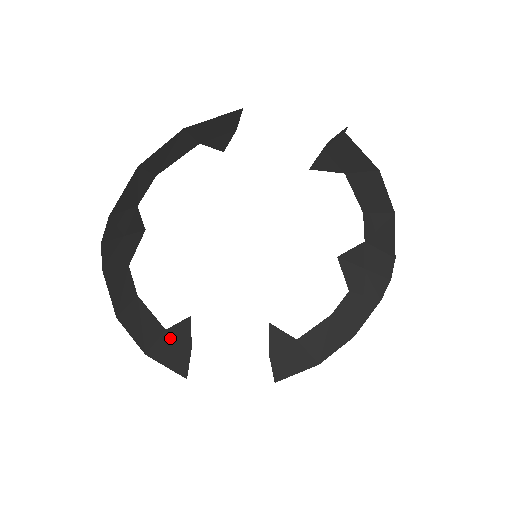
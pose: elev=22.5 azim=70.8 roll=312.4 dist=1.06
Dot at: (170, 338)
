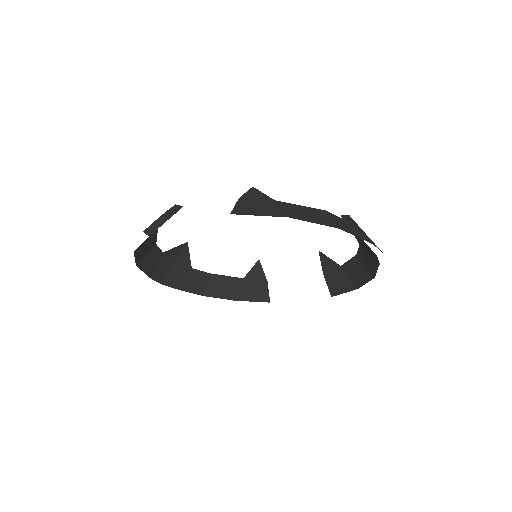
Dot at: (249, 282)
